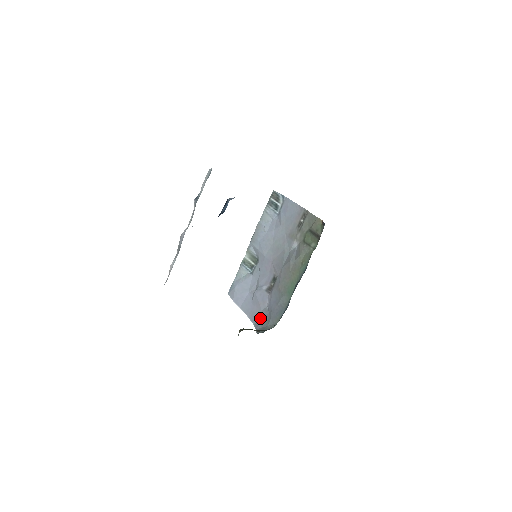
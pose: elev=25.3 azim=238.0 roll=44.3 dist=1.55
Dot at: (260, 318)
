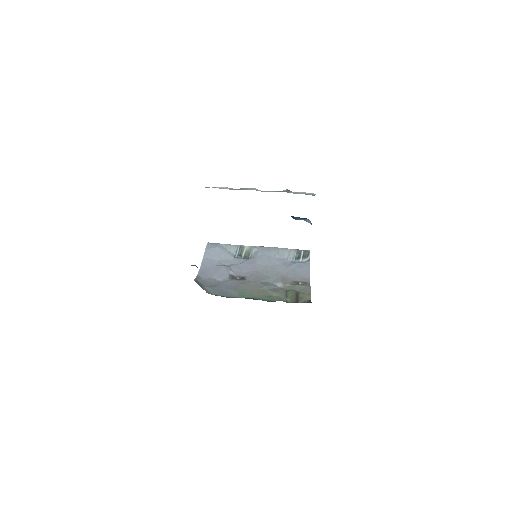
Dot at: (206, 278)
